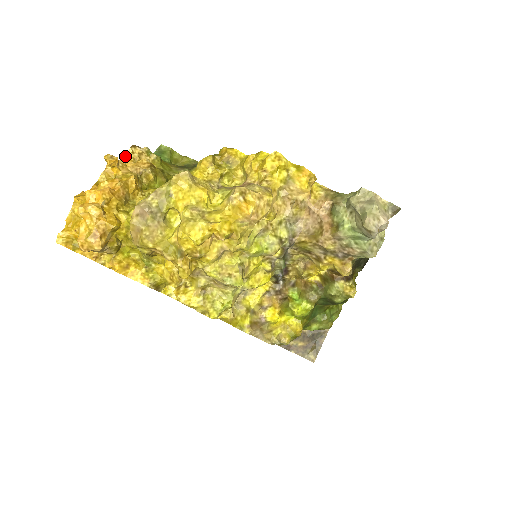
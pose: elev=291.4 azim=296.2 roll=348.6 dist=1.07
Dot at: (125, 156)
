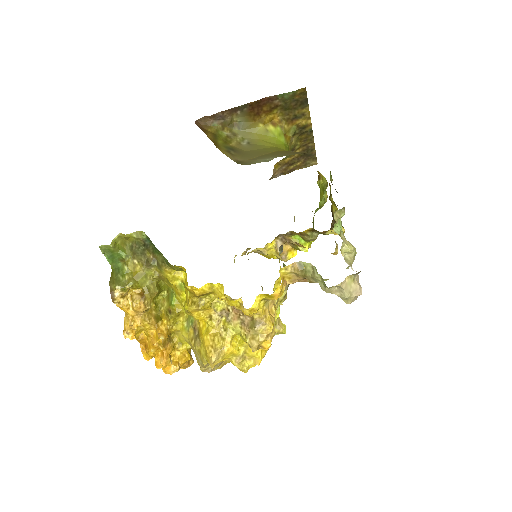
Dot at: occluded
